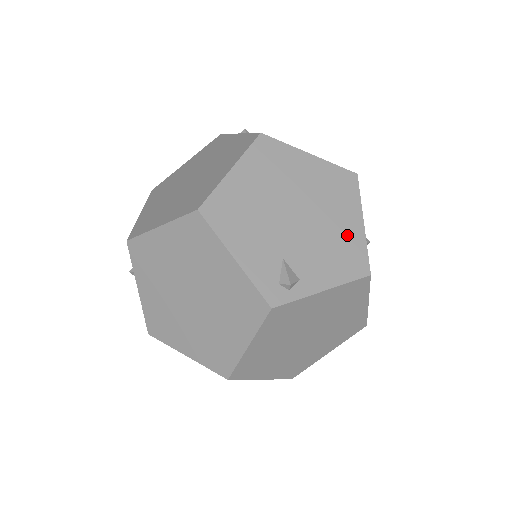
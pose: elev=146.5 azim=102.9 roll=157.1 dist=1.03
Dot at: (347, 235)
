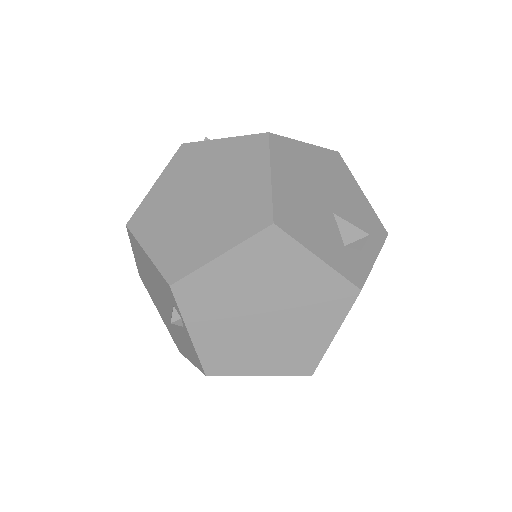
Dot at: occluded
